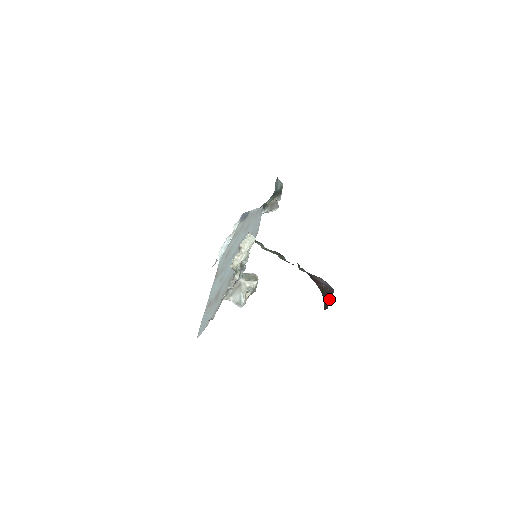
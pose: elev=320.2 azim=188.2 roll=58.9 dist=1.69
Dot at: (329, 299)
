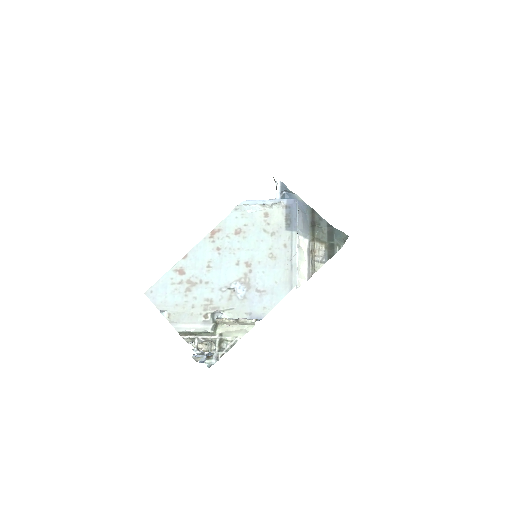
Dot at: occluded
